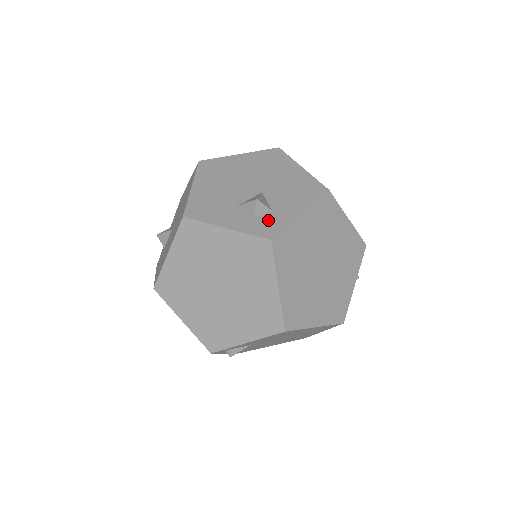
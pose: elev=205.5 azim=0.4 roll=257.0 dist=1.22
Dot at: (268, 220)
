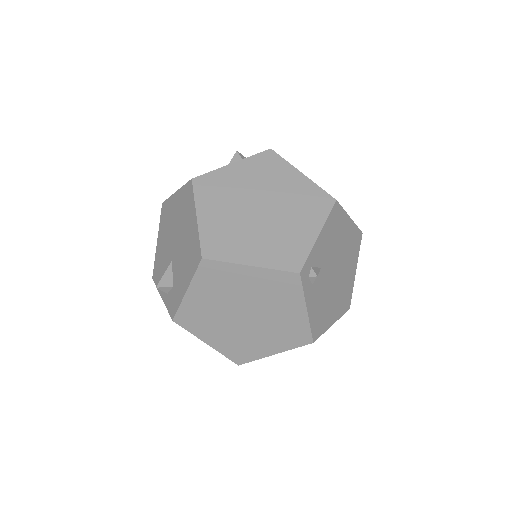
Dot at: occluded
